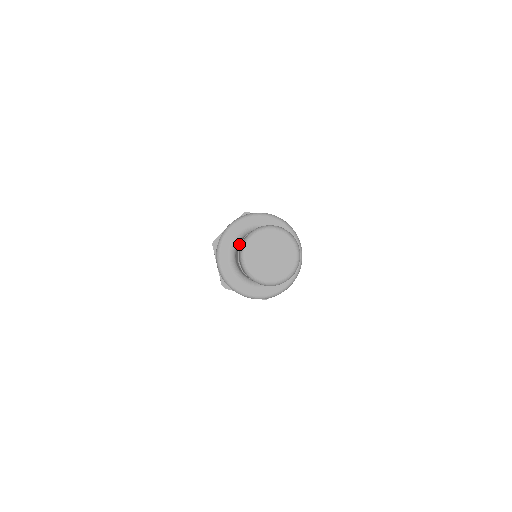
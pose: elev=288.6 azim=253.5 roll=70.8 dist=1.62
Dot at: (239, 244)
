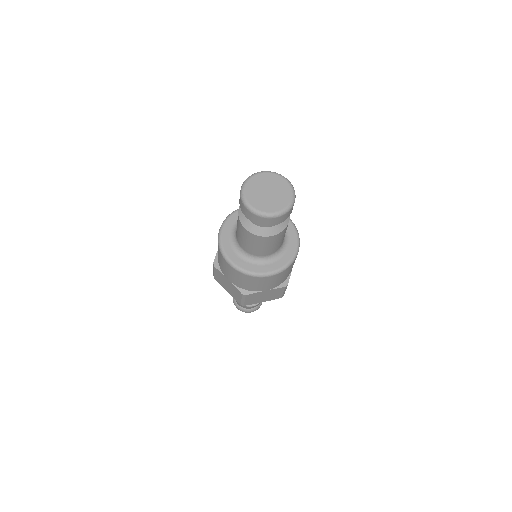
Dot at: (237, 221)
